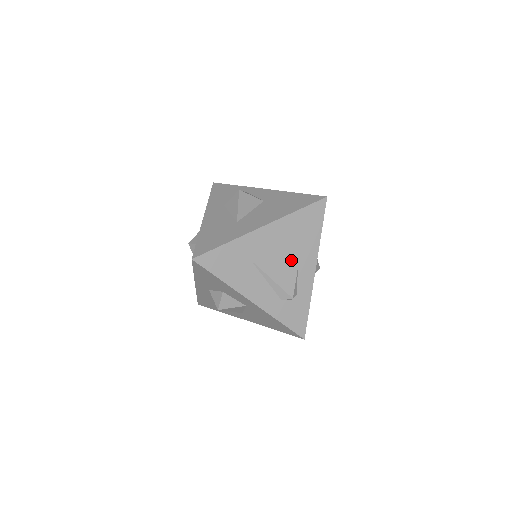
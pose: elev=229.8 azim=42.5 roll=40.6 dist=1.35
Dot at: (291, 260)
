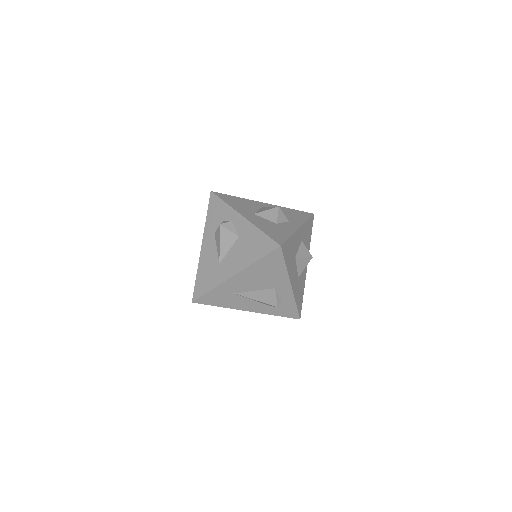
Dot at: (267, 286)
